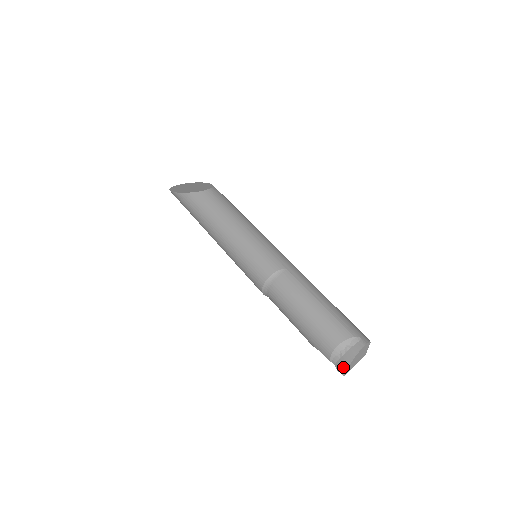
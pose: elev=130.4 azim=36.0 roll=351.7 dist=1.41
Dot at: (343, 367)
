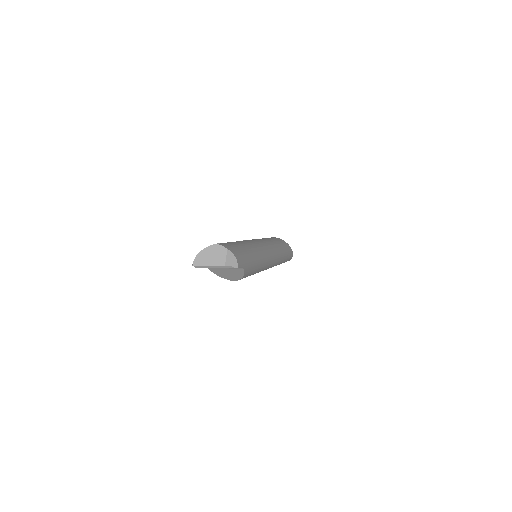
Dot at: (196, 260)
